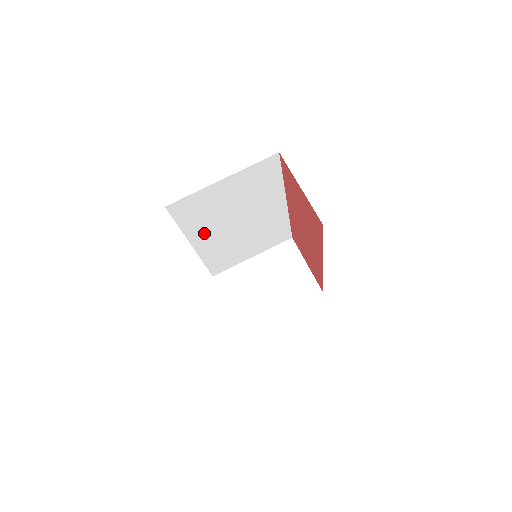
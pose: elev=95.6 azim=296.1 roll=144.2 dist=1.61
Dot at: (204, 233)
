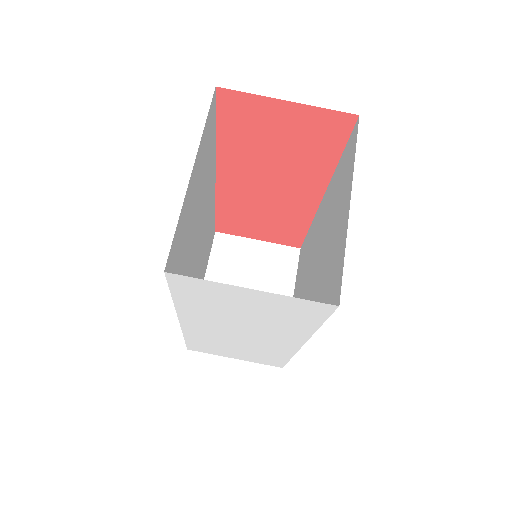
Dot at: occluded
